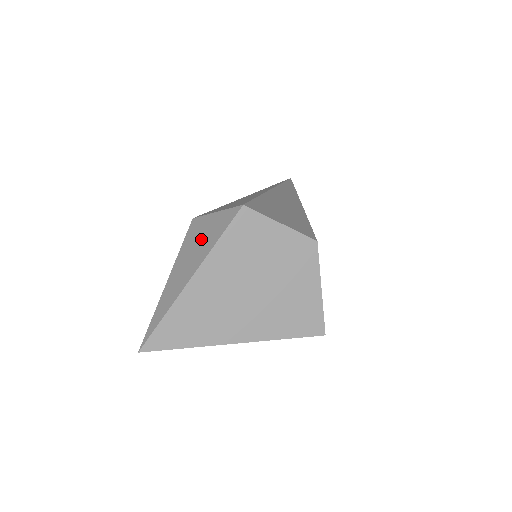
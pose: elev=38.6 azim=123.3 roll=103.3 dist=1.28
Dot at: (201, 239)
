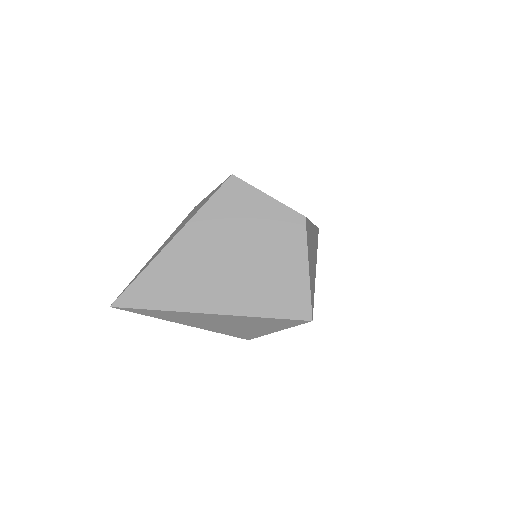
Dot at: (193, 212)
